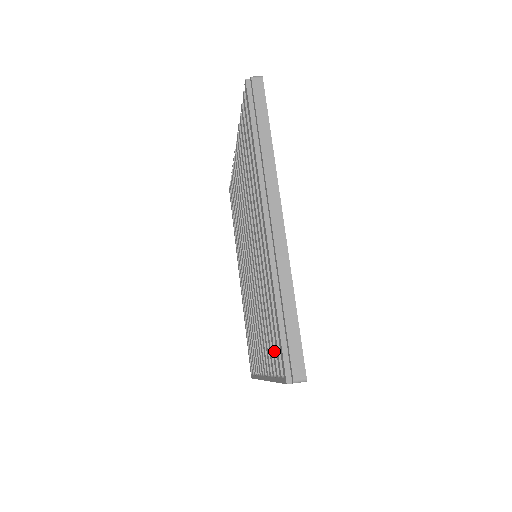
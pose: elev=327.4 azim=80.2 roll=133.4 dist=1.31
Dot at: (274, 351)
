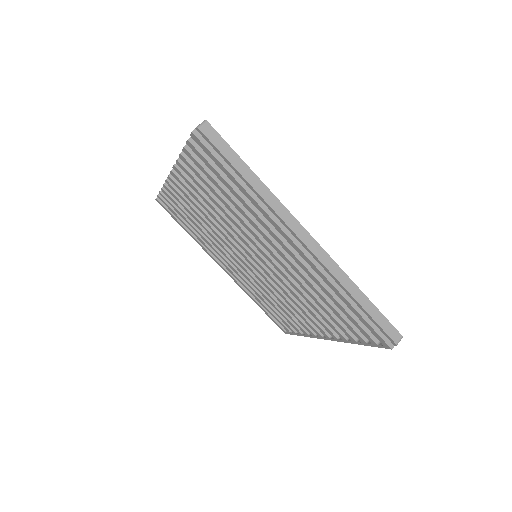
Dot at: (352, 328)
